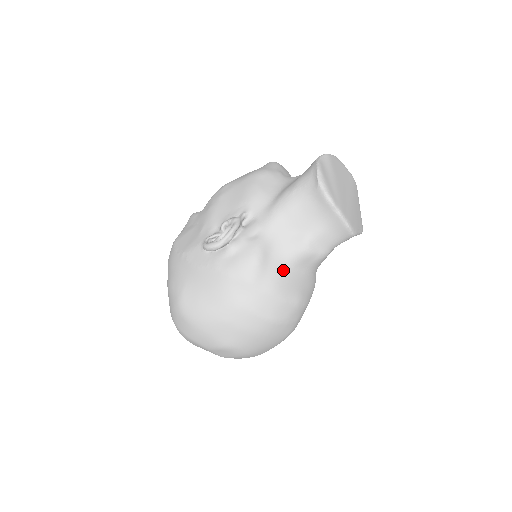
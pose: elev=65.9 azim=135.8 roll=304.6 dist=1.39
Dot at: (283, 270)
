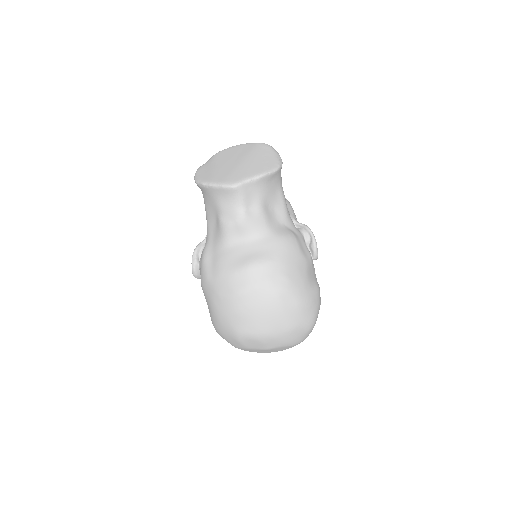
Dot at: (222, 253)
